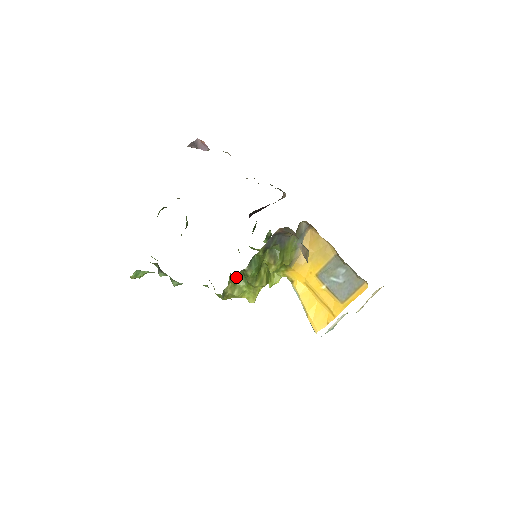
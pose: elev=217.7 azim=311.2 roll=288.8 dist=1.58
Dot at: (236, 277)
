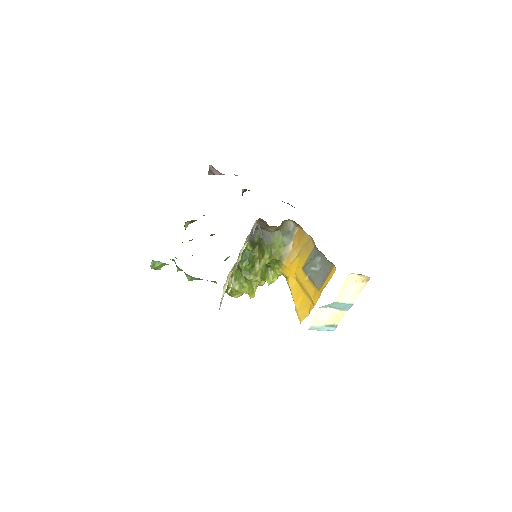
Dot at: (234, 271)
